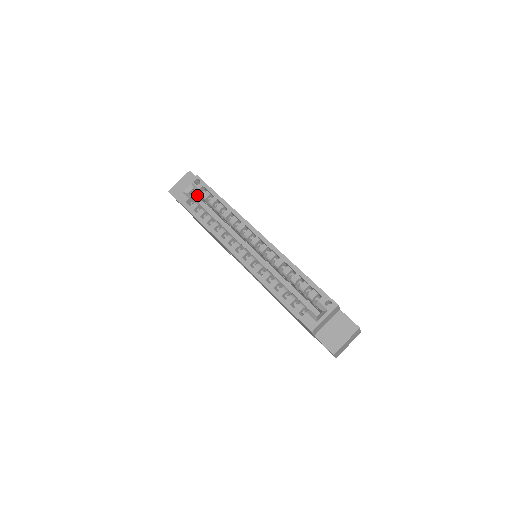
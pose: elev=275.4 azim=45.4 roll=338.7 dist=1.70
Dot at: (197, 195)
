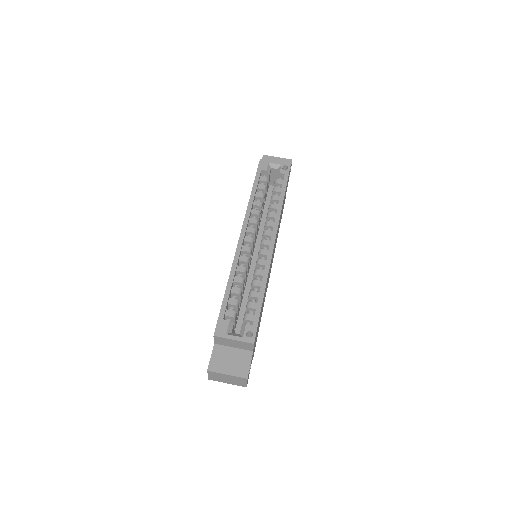
Dot at: occluded
